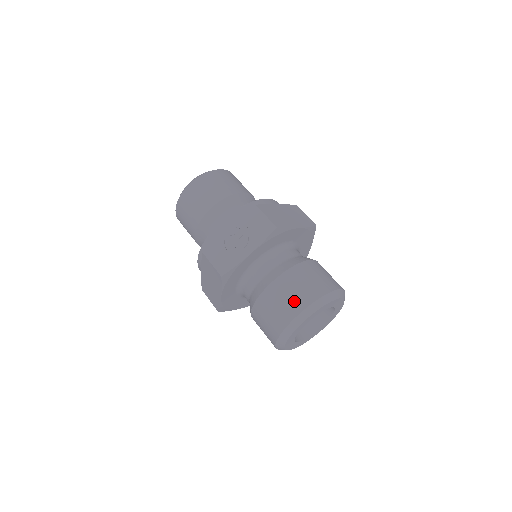
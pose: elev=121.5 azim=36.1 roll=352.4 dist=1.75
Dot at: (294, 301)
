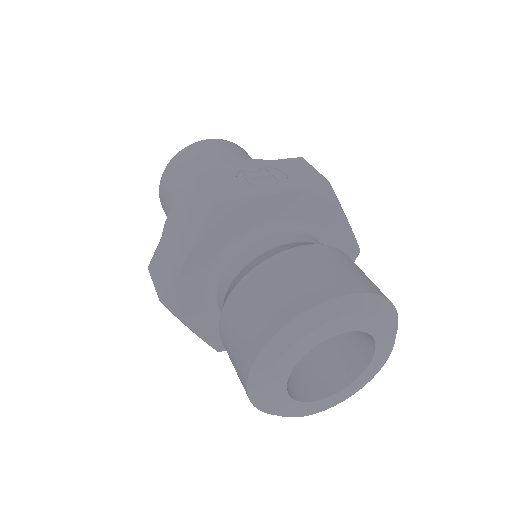
Dot at: (328, 279)
